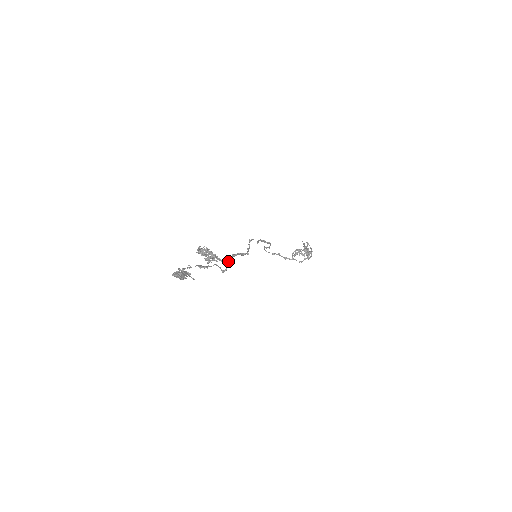
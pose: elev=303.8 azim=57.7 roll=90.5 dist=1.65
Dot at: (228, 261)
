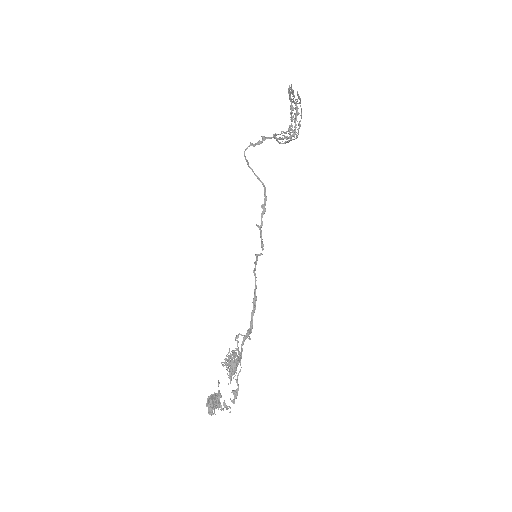
Dot at: occluded
